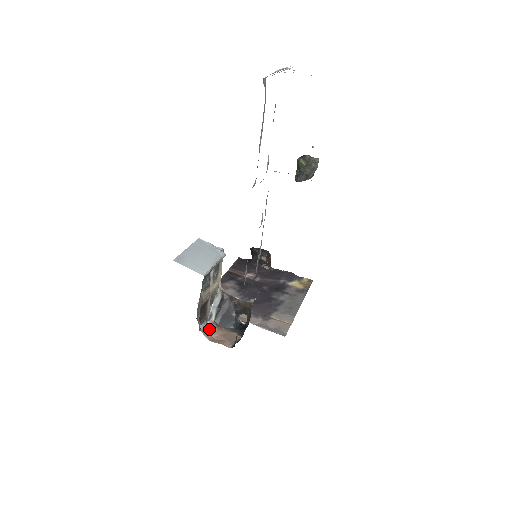
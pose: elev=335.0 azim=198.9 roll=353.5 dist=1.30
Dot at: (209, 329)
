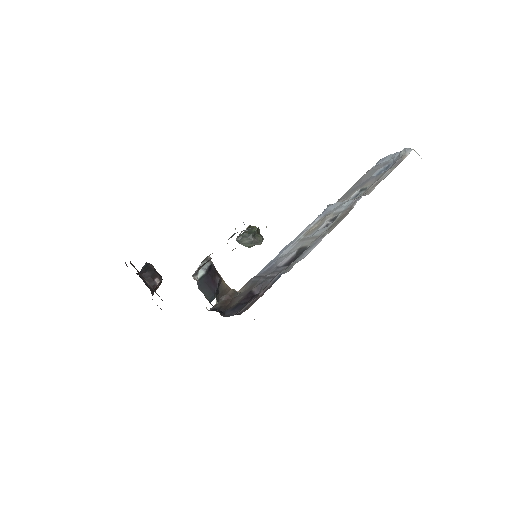
Dot at: occluded
